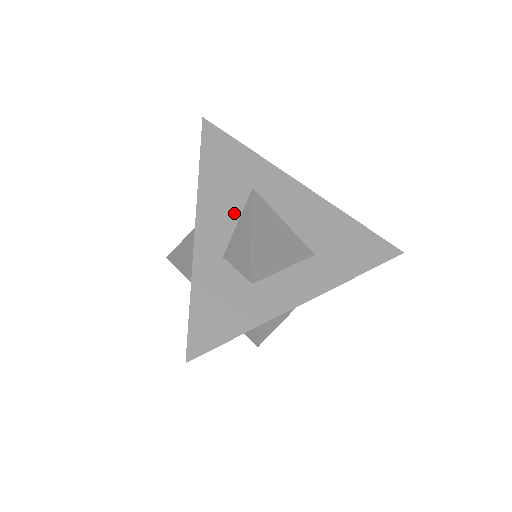
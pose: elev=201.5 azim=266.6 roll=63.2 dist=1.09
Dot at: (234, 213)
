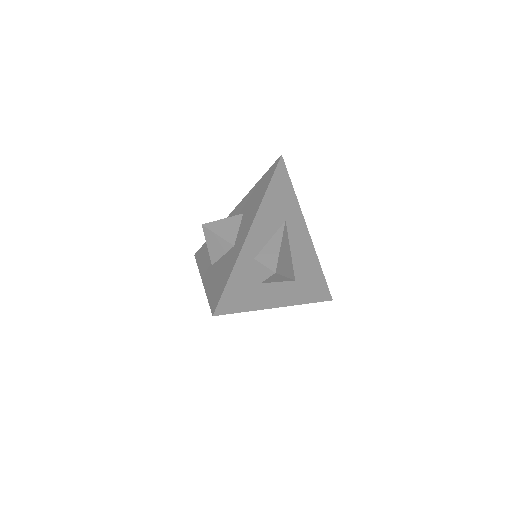
Dot at: (270, 232)
